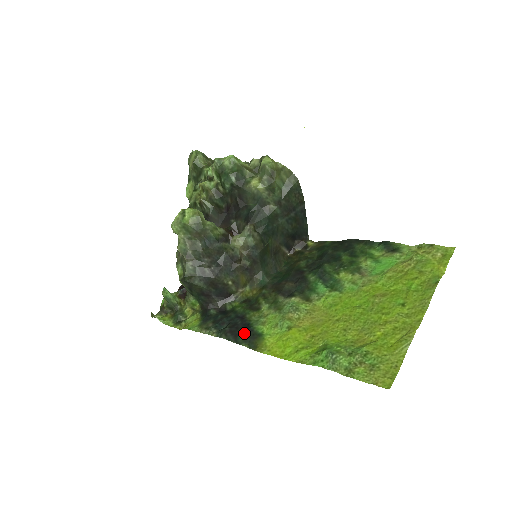
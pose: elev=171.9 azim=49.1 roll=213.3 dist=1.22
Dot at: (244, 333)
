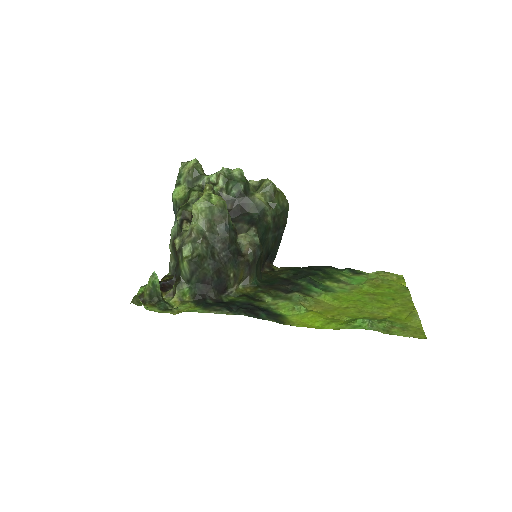
Dot at: (265, 312)
